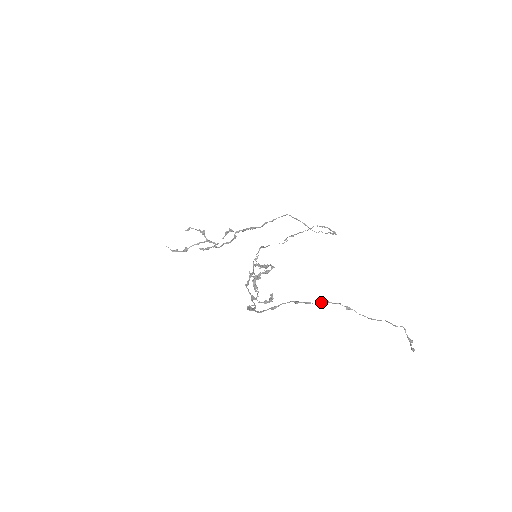
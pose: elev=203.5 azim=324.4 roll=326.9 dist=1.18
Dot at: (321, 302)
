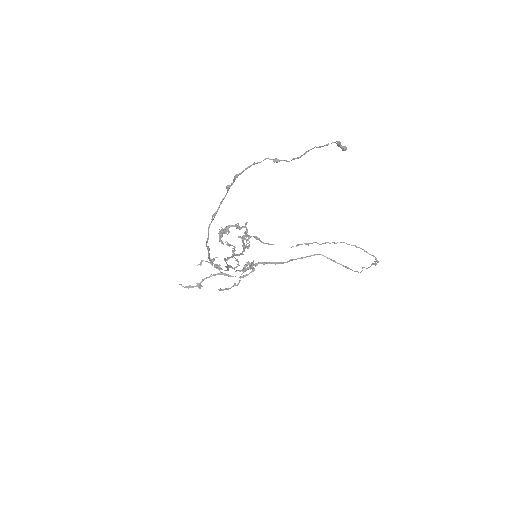
Dot at: (247, 168)
